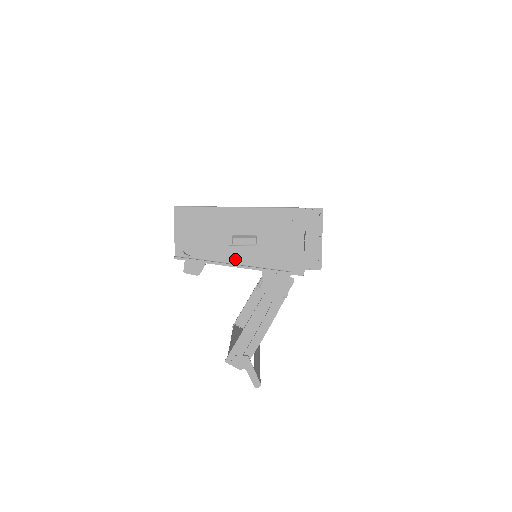
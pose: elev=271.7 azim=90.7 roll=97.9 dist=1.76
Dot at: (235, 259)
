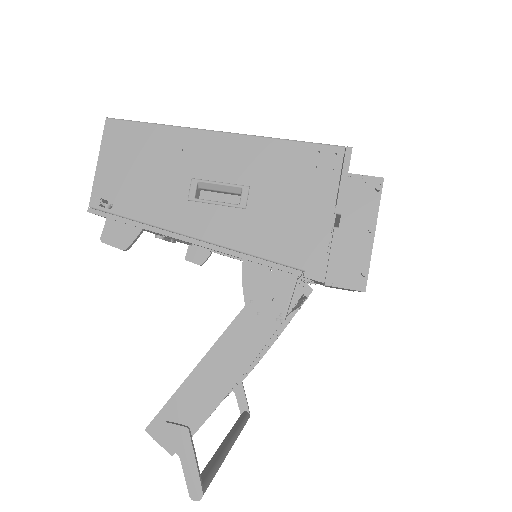
Dot at: (194, 228)
